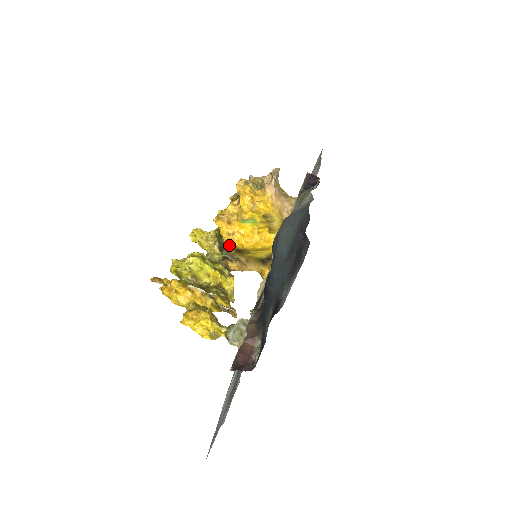
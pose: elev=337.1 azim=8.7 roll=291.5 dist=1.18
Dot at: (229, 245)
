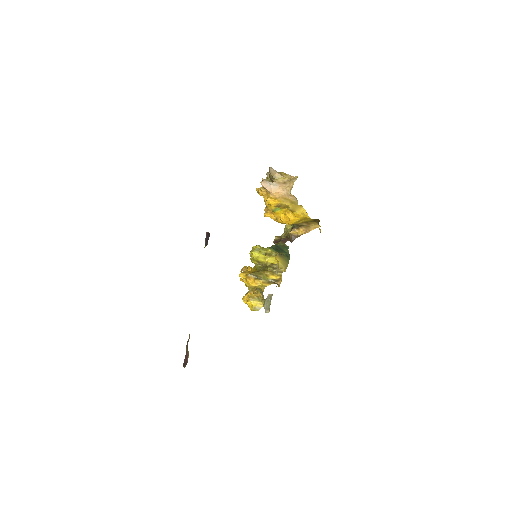
Dot at: occluded
